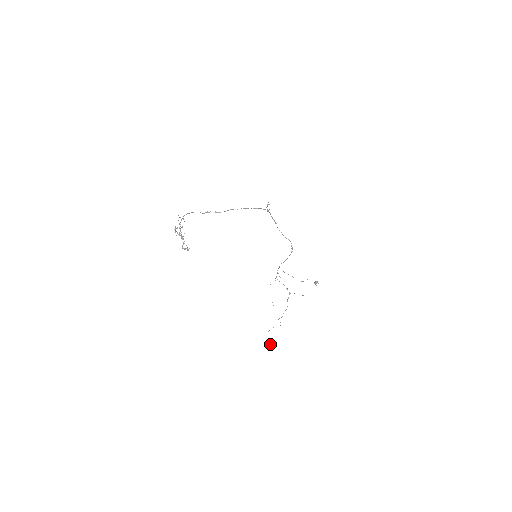
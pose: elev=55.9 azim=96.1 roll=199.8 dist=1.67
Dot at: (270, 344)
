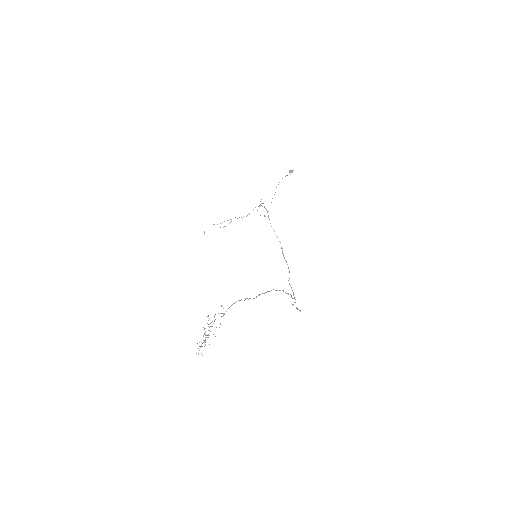
Dot at: (204, 232)
